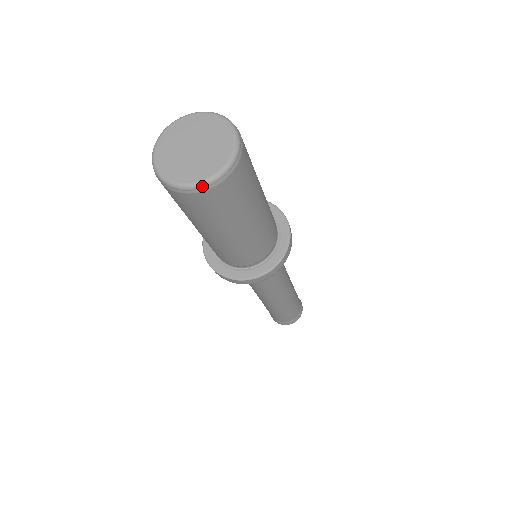
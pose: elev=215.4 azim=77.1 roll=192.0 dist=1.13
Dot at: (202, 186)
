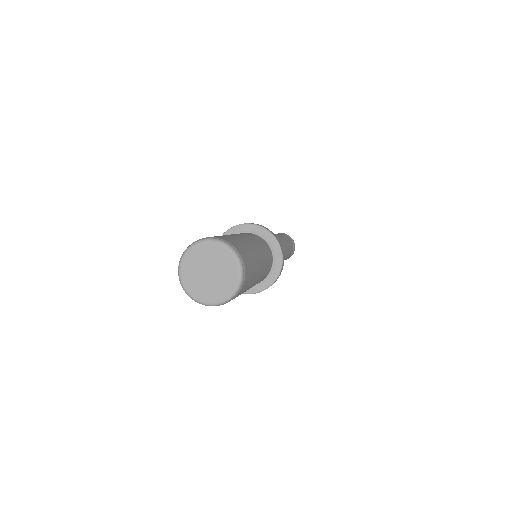
Dot at: (228, 301)
